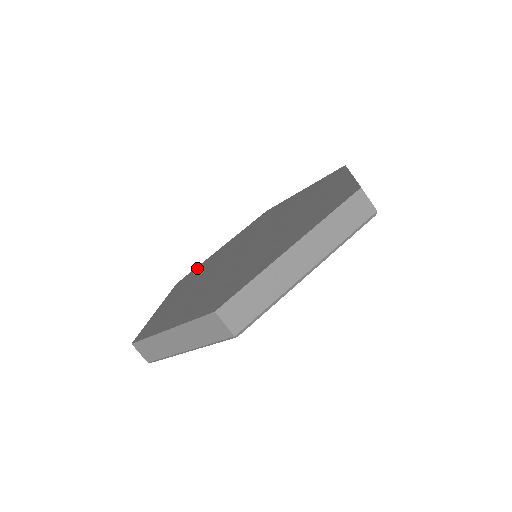
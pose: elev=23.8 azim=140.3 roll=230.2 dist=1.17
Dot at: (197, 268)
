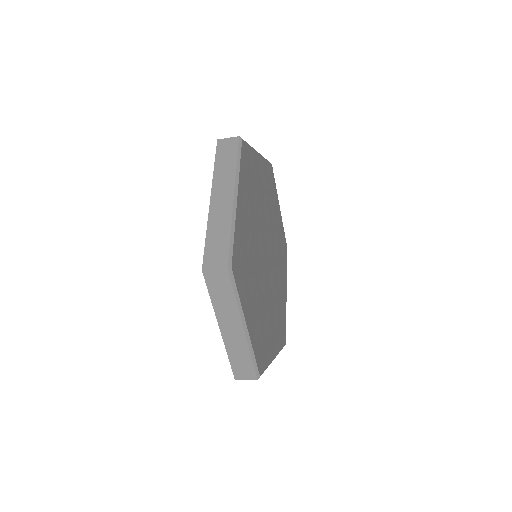
Dot at: occluded
